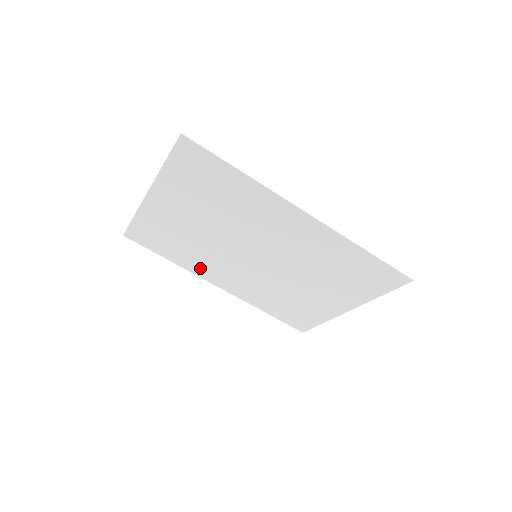
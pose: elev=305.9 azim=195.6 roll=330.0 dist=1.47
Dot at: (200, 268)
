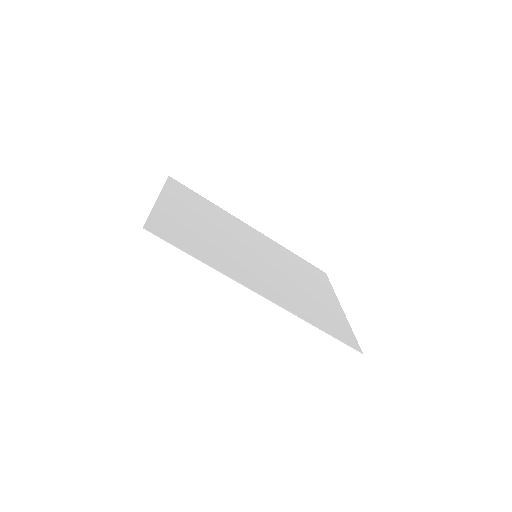
Dot at: (231, 219)
